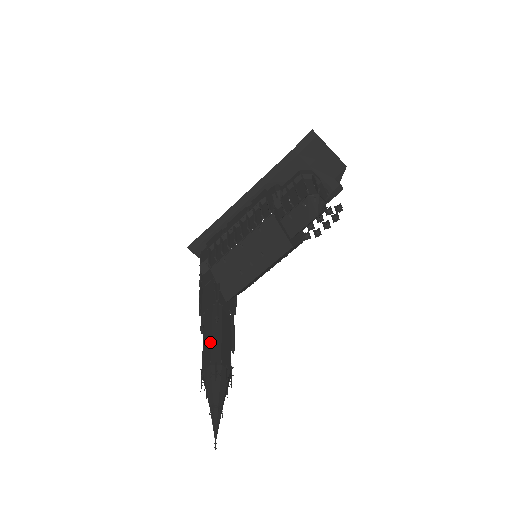
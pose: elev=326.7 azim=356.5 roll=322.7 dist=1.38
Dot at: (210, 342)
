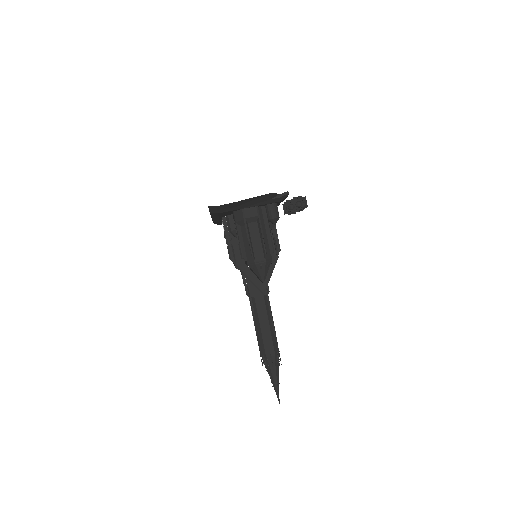
Dot at: occluded
